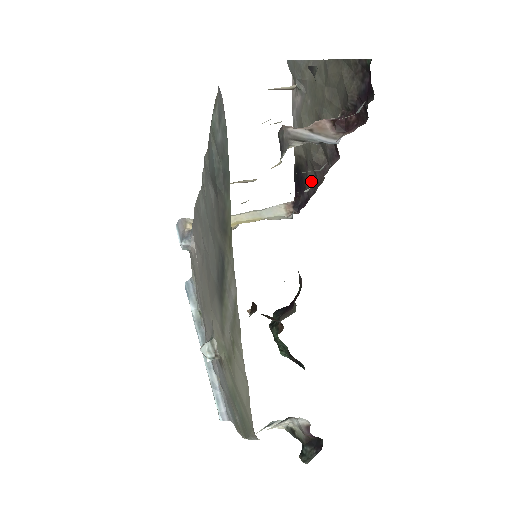
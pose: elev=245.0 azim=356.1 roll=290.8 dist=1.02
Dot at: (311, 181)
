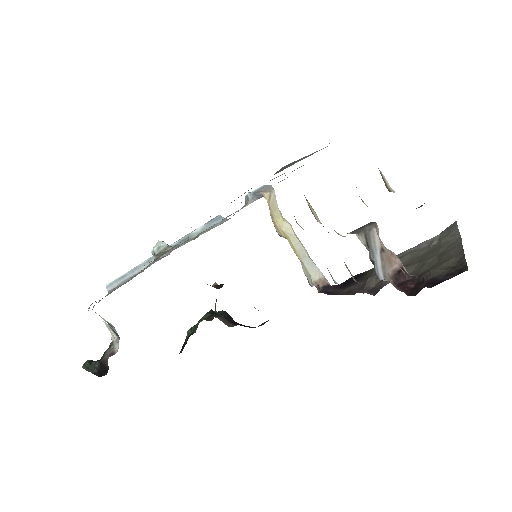
Dot at: (351, 288)
